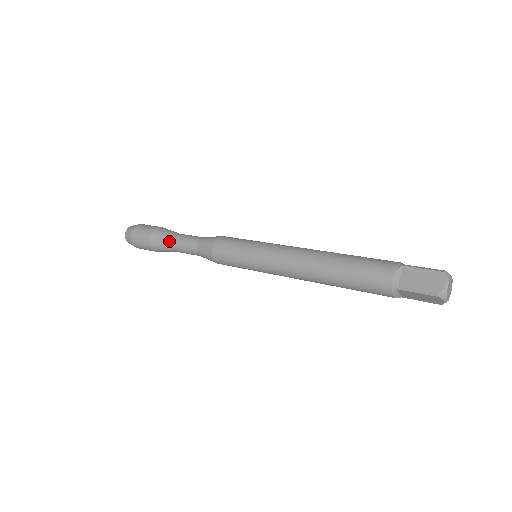
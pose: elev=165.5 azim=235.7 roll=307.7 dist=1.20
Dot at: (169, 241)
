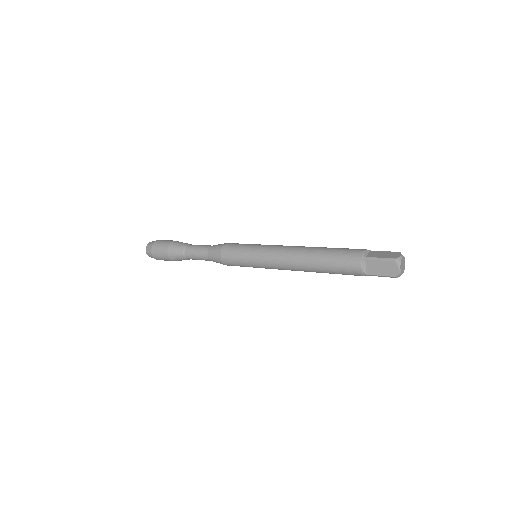
Dot at: (185, 257)
